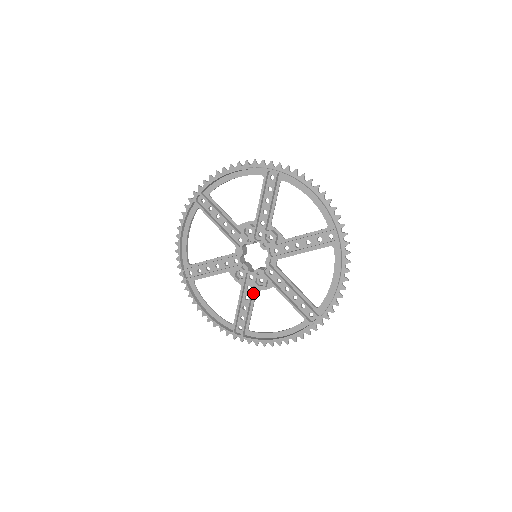
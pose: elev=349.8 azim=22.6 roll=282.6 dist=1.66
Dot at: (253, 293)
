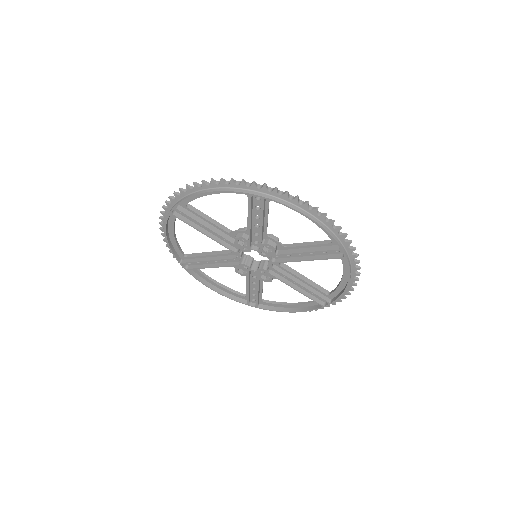
Dot at: (260, 280)
